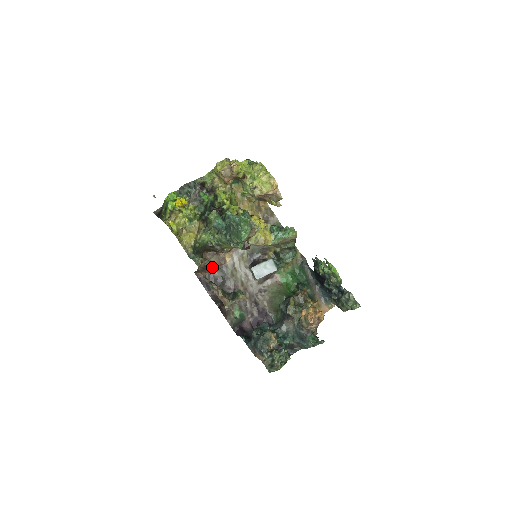
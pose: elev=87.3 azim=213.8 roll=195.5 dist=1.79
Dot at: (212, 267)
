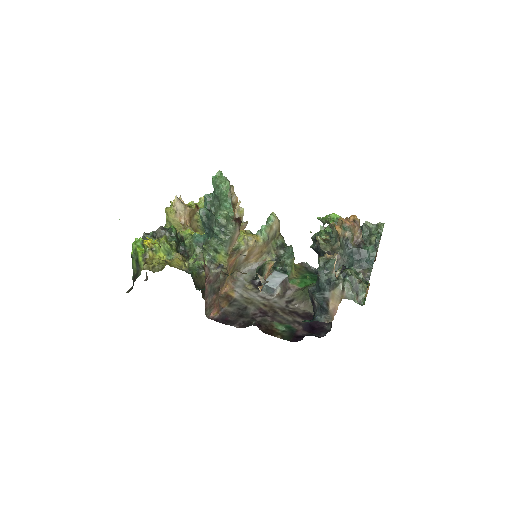
Dot at: occluded
